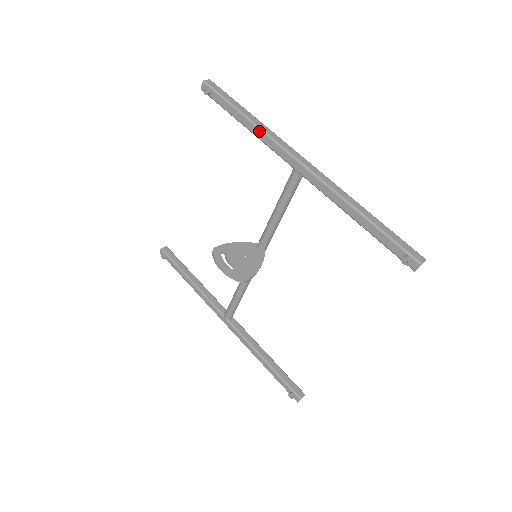
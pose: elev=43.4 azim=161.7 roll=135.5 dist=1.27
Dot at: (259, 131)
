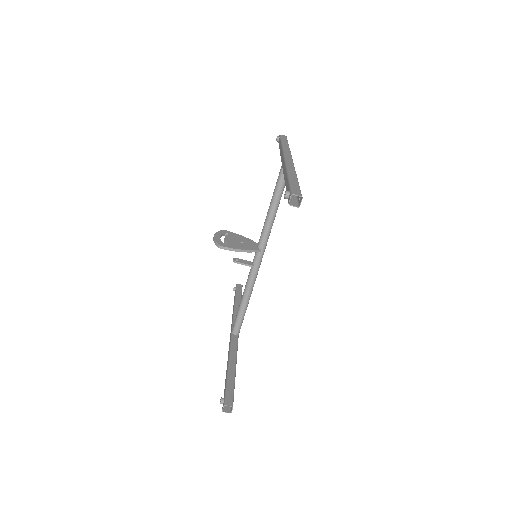
Dot at: occluded
